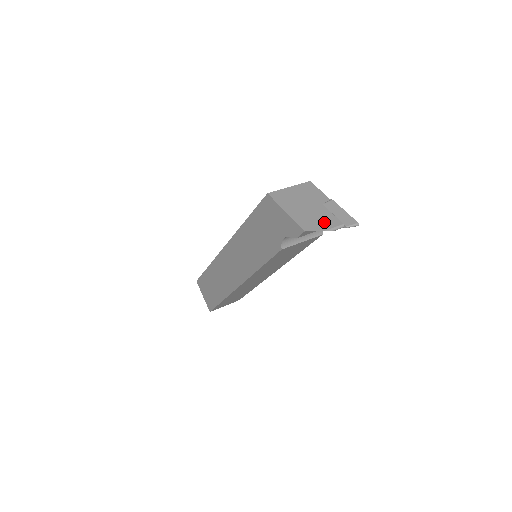
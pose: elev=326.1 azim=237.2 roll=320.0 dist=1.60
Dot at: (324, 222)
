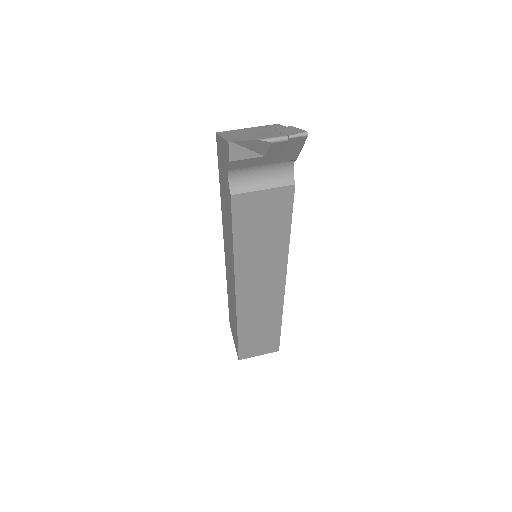
Dot at: (262, 136)
